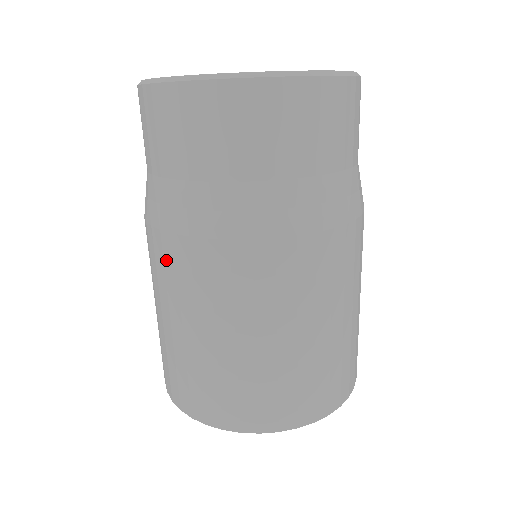
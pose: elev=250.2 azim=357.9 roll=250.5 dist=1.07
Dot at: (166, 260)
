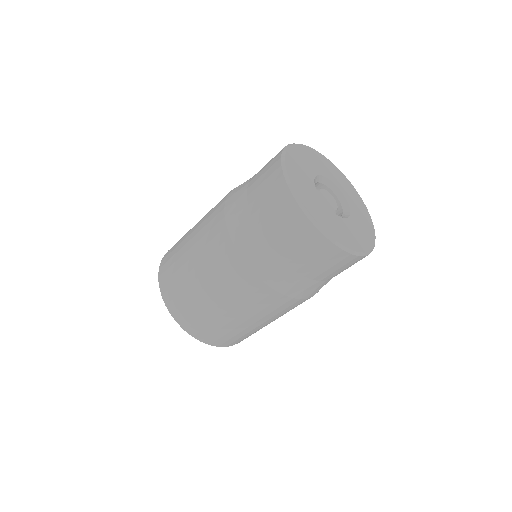
Dot at: (266, 300)
